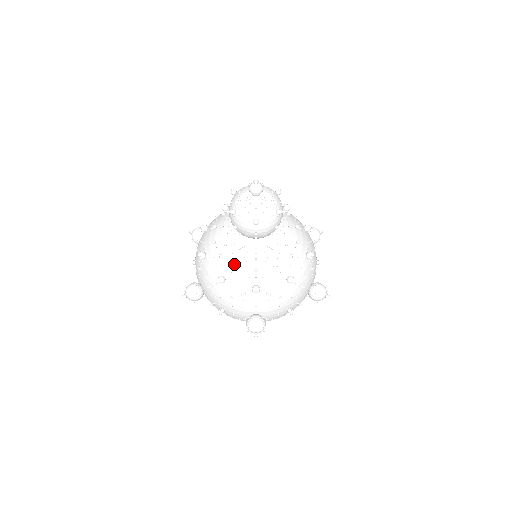
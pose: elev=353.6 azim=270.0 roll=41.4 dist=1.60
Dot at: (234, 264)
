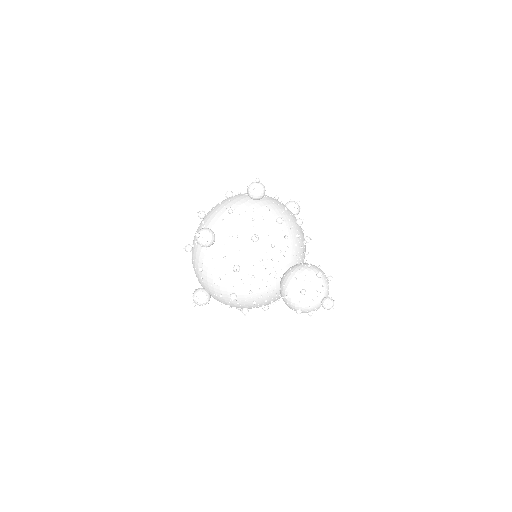
Dot at: (262, 305)
